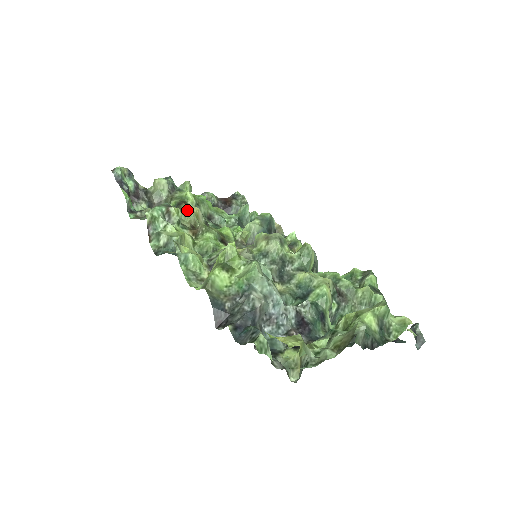
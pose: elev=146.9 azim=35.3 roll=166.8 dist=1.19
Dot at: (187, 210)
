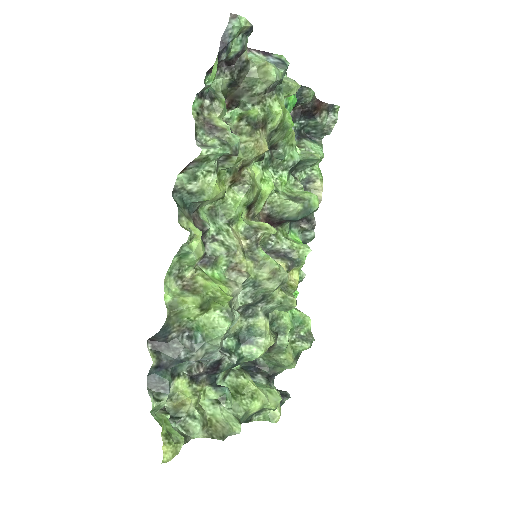
Dot at: (254, 148)
